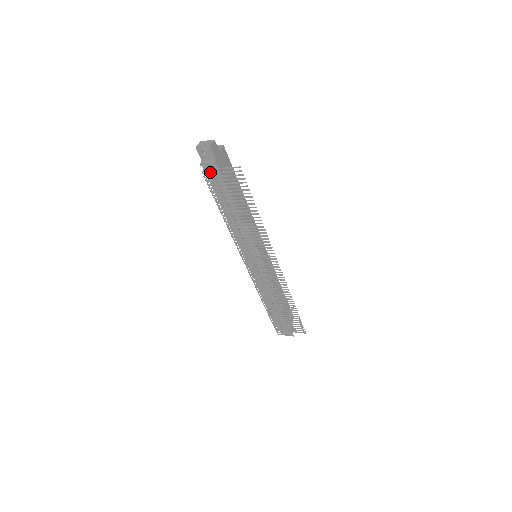
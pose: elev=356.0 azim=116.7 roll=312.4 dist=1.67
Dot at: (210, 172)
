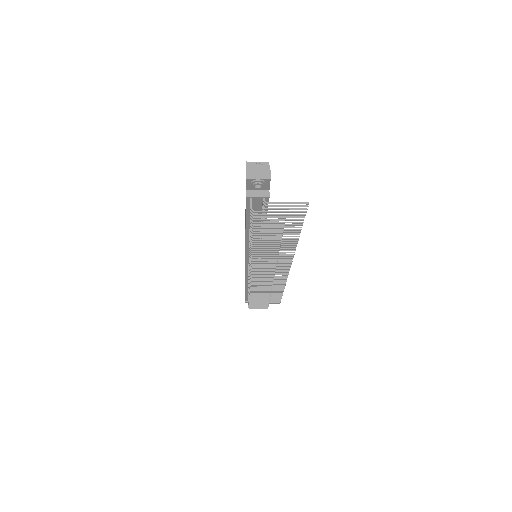
Dot at: occluded
